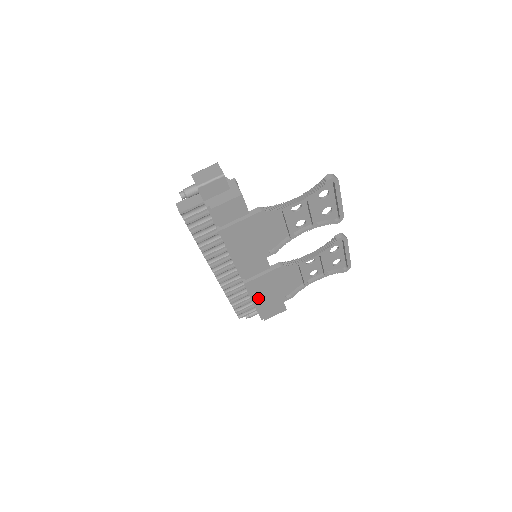
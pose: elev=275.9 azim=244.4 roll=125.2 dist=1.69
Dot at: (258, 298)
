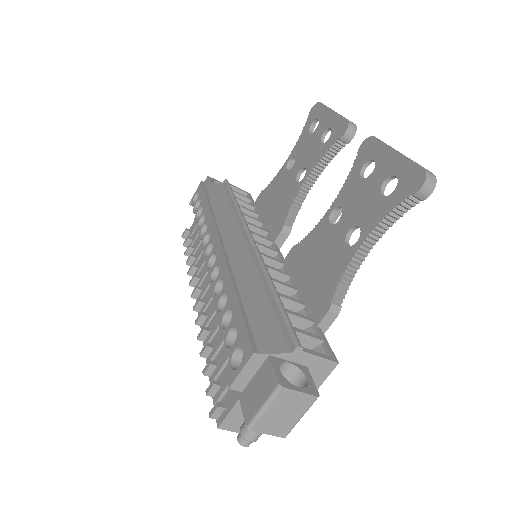
Dot at: occluded
